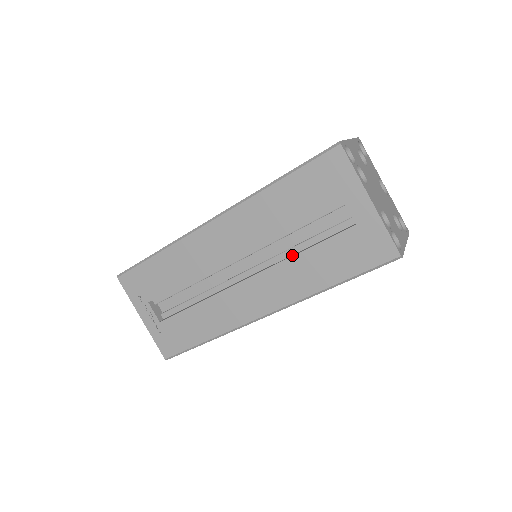
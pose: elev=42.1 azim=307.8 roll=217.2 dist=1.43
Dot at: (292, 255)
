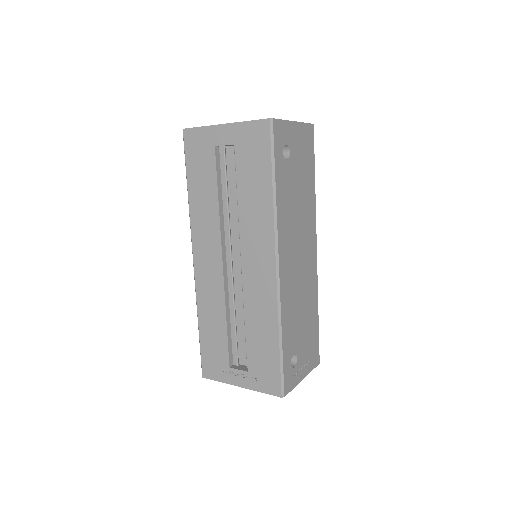
Dot at: (240, 211)
